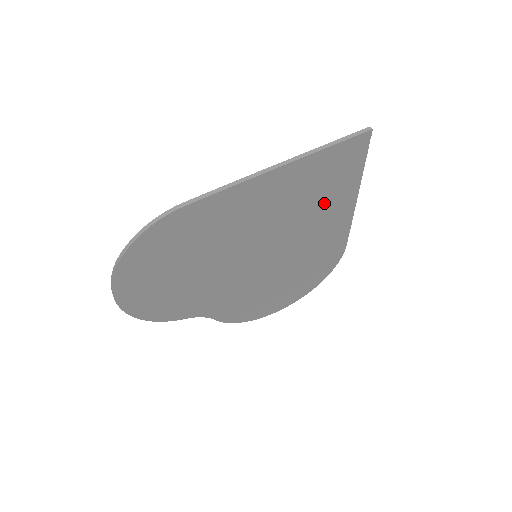
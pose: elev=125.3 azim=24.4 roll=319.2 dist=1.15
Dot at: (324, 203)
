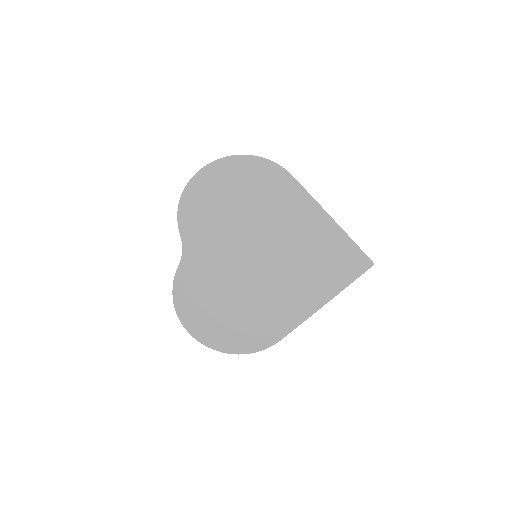
Dot at: (315, 277)
